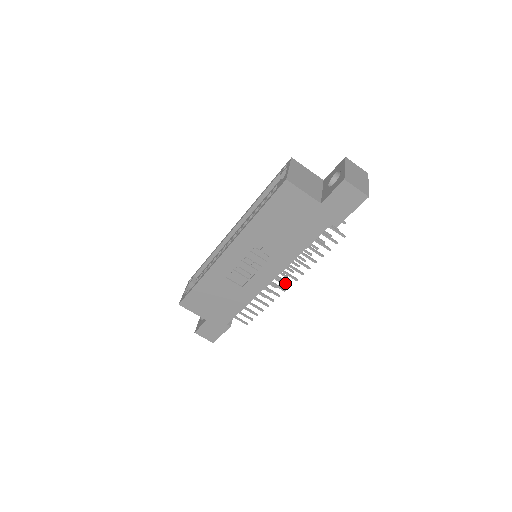
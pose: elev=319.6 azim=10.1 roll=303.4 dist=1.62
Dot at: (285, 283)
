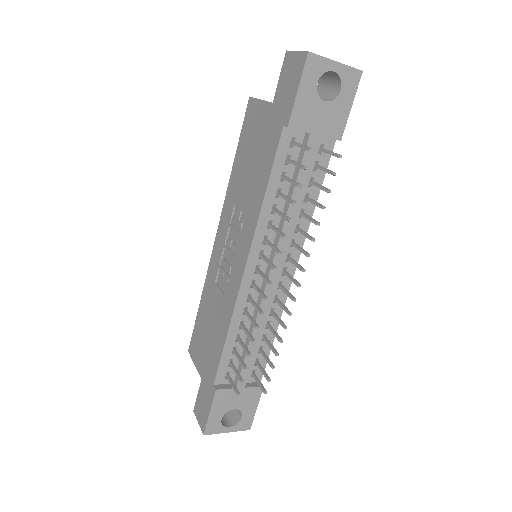
Dot at: occluded
